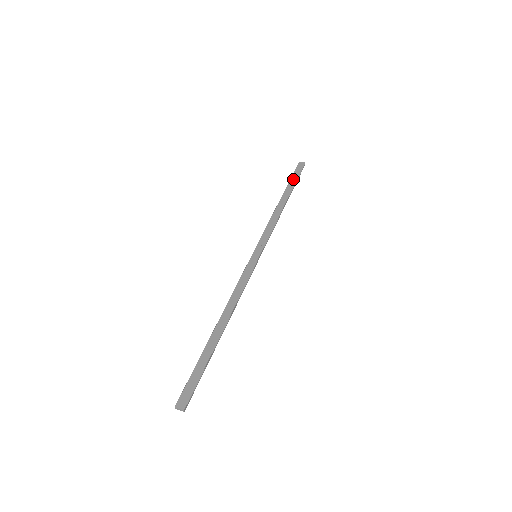
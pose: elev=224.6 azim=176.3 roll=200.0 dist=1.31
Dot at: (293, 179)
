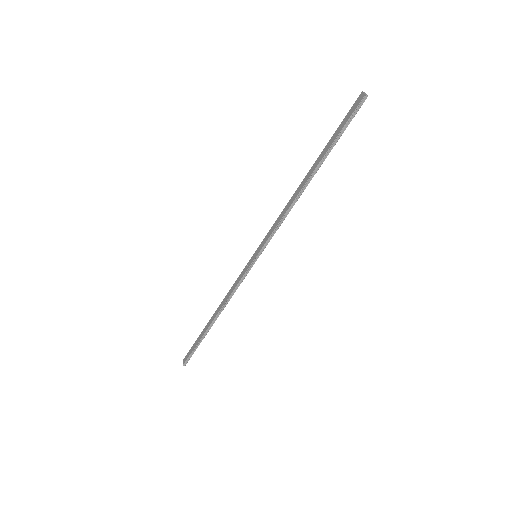
Dot at: (334, 135)
